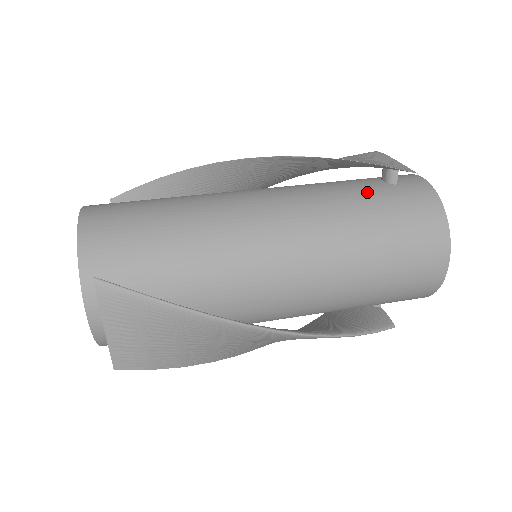
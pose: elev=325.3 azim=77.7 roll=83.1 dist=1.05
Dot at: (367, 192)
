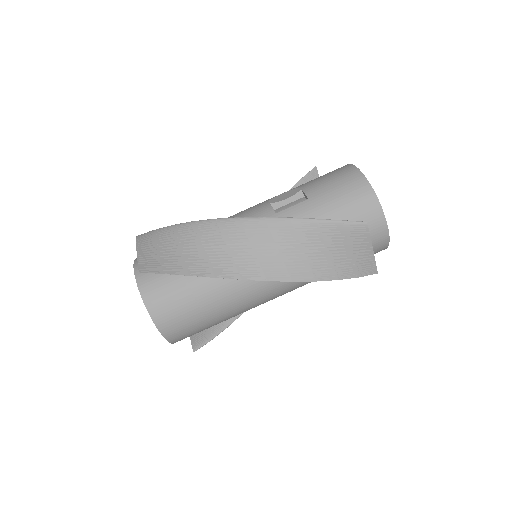
Dot at: occluded
